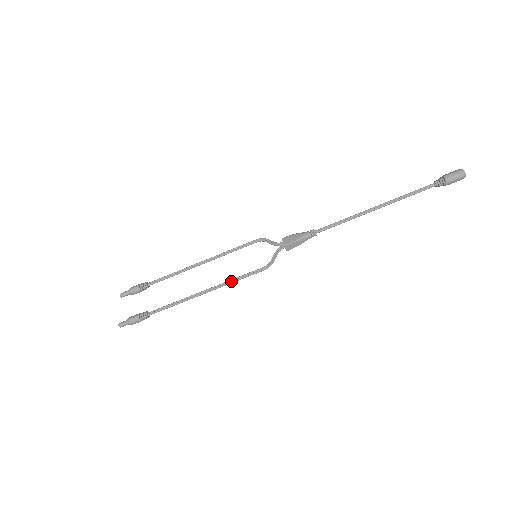
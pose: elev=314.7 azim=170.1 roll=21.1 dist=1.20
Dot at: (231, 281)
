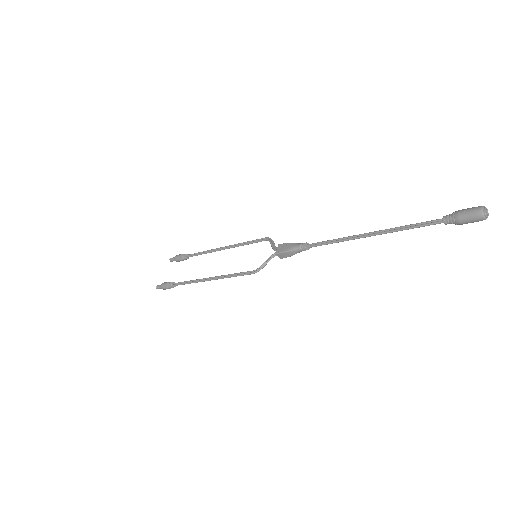
Dot at: (227, 276)
